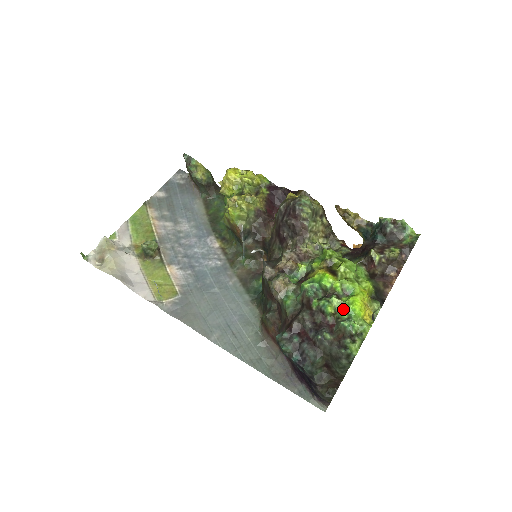
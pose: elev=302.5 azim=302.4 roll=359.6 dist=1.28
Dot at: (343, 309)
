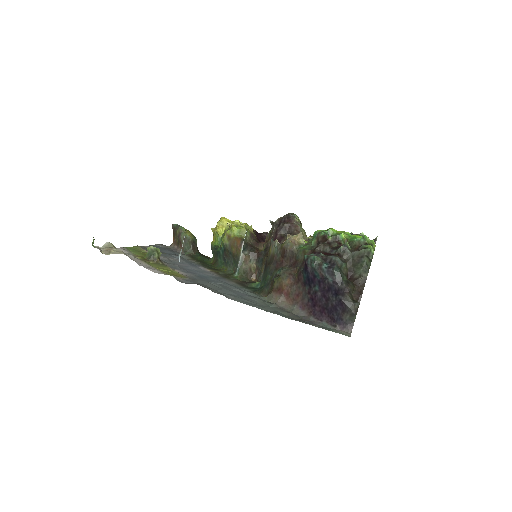
Dot at: (352, 238)
